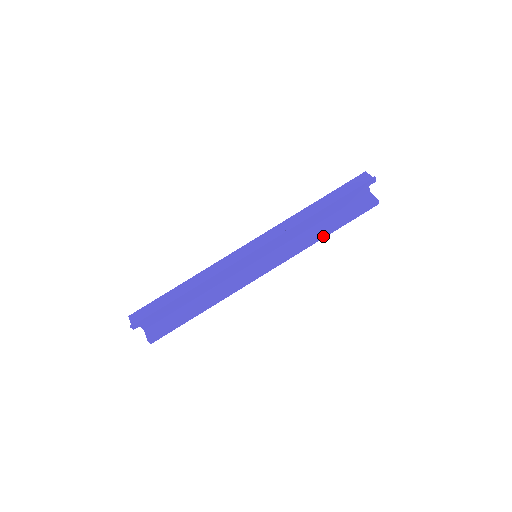
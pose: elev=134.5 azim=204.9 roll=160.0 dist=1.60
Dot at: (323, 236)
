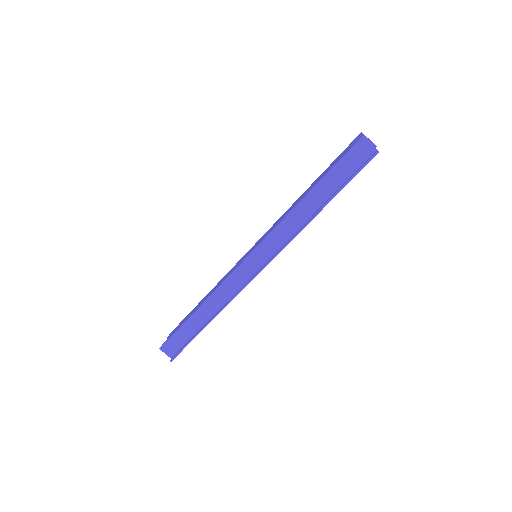
Dot at: occluded
